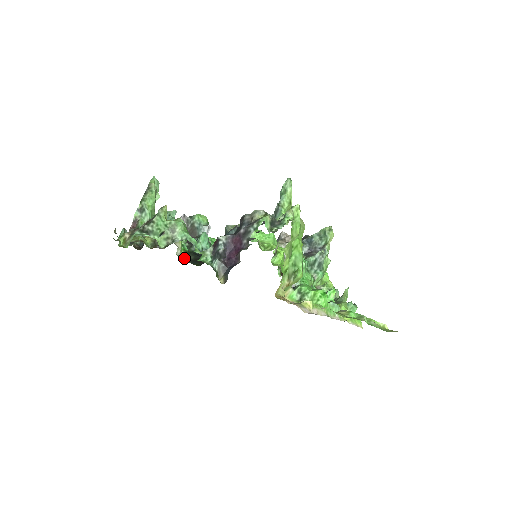
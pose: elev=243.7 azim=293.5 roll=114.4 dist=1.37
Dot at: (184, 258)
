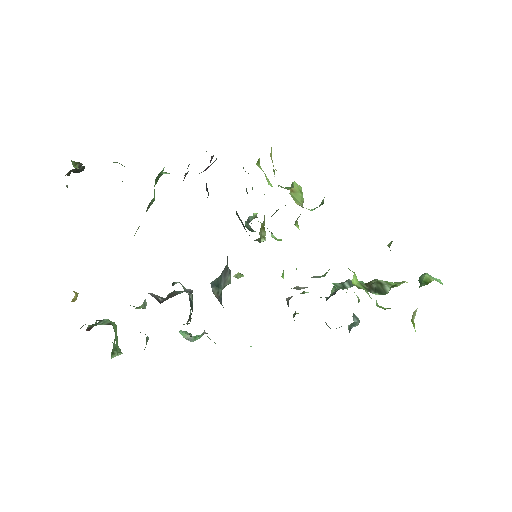
Dot at: occluded
